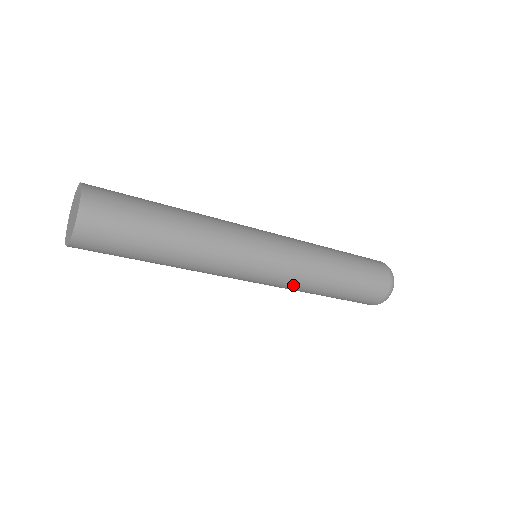
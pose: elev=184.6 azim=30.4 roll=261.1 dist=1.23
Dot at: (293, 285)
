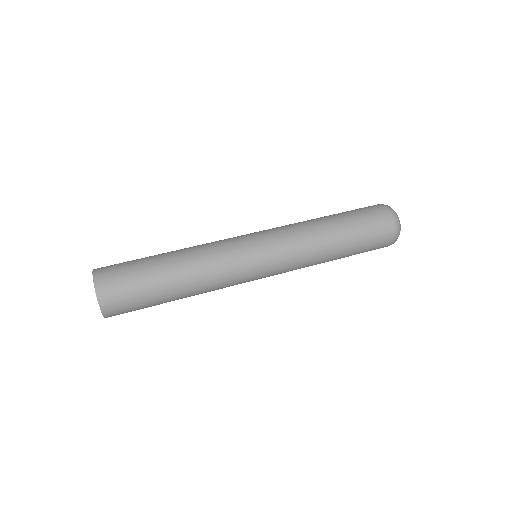
Dot at: (298, 263)
